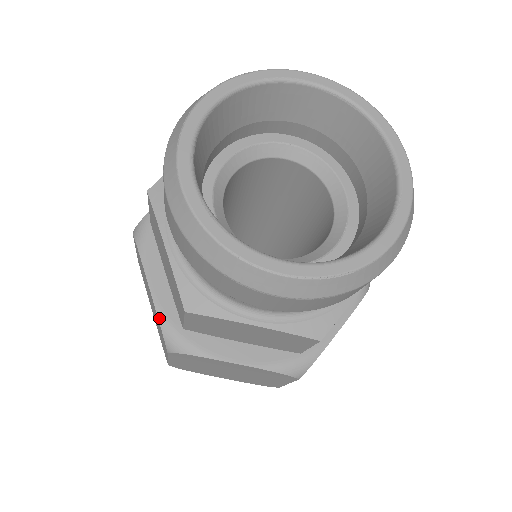
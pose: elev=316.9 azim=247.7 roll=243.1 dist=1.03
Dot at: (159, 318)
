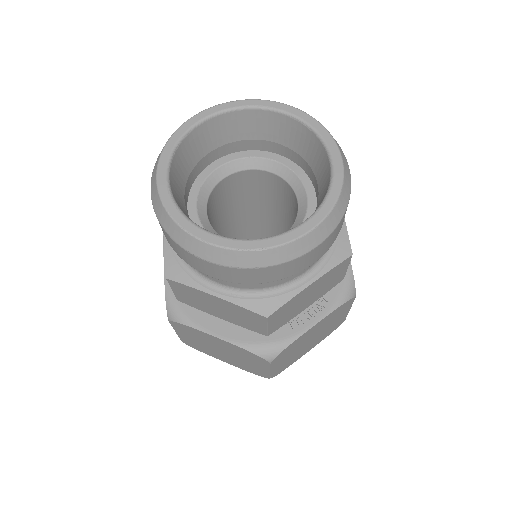
Dot at: (166, 292)
